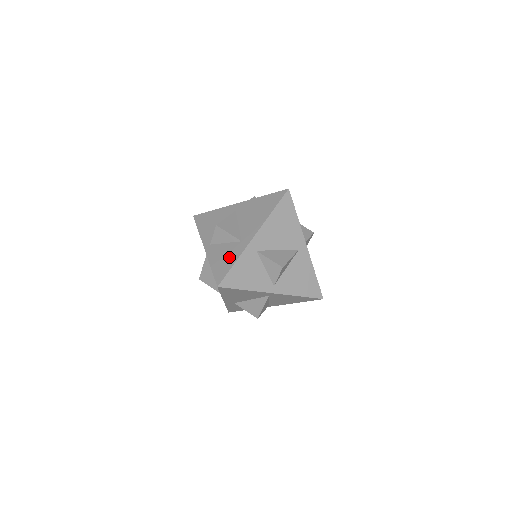
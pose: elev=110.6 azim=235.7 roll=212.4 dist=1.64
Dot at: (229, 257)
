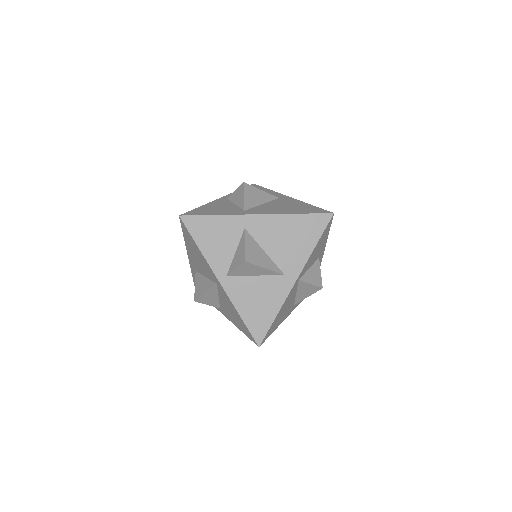
Dot at: (220, 210)
